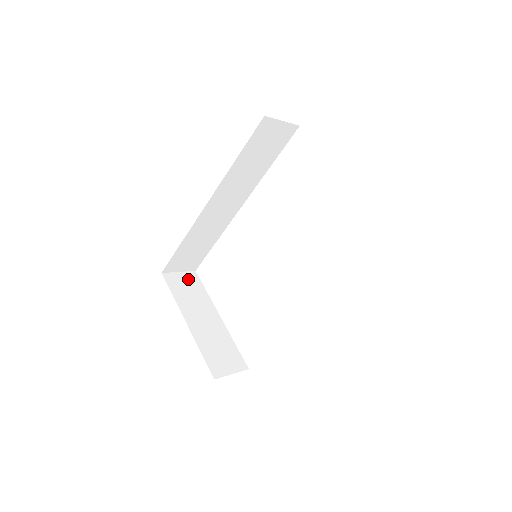
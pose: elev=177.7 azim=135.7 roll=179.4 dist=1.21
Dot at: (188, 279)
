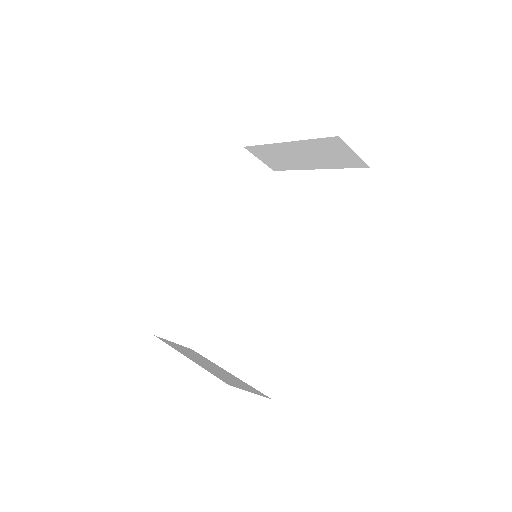
Dot at: (184, 348)
